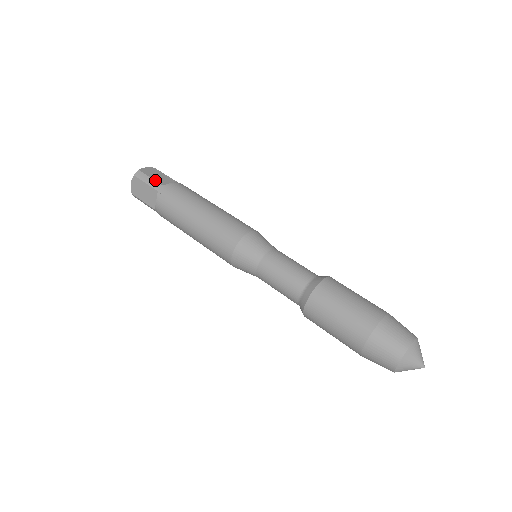
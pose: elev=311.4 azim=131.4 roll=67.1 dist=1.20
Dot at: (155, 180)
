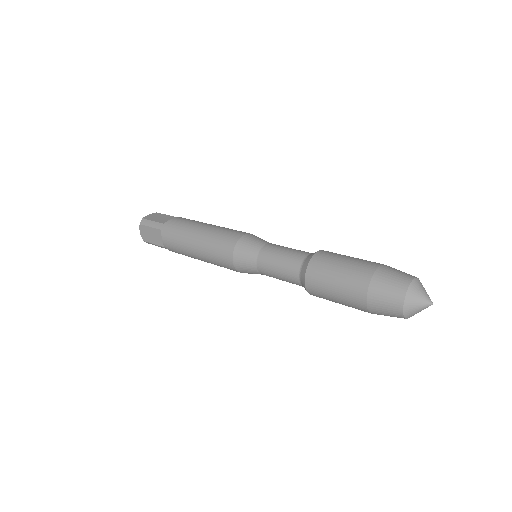
Dot at: occluded
